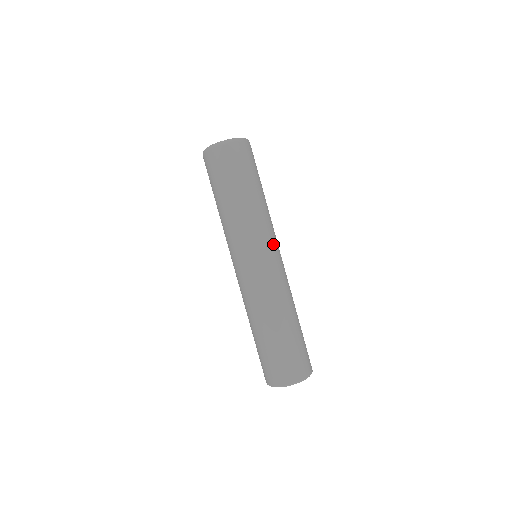
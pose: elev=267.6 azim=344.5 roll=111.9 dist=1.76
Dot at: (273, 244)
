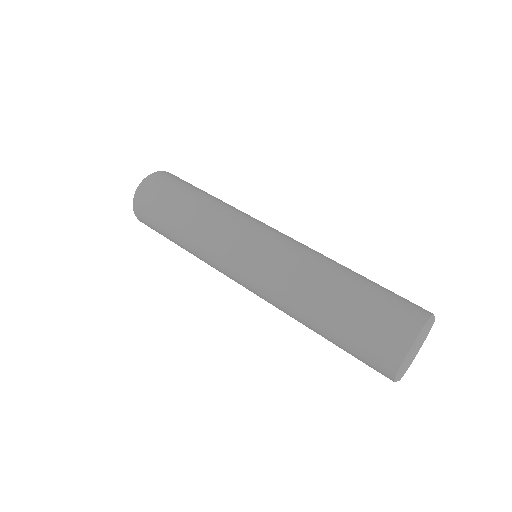
Dot at: occluded
